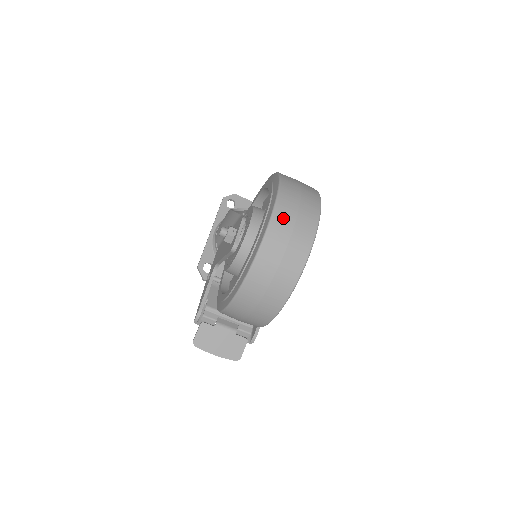
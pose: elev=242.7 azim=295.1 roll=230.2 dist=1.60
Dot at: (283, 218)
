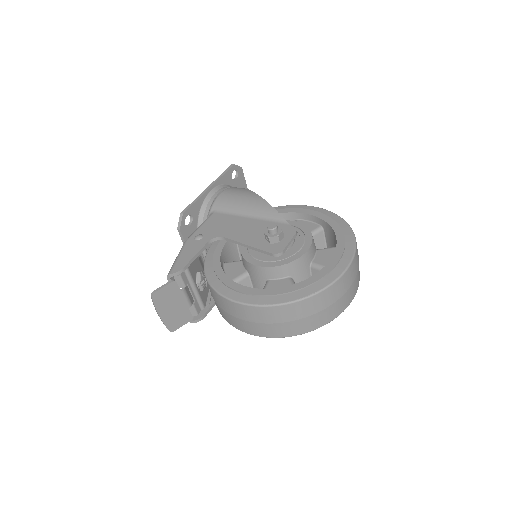
Dot at: (351, 275)
